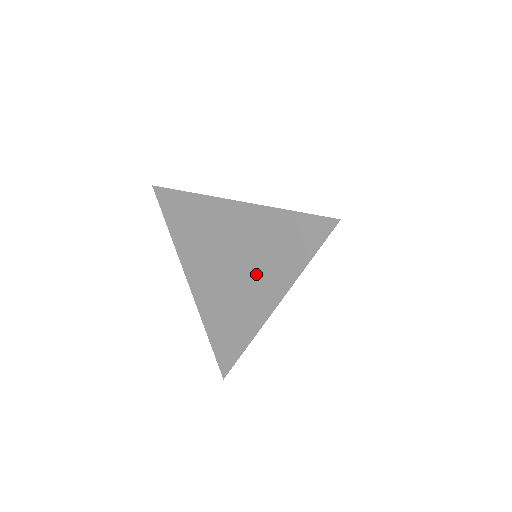
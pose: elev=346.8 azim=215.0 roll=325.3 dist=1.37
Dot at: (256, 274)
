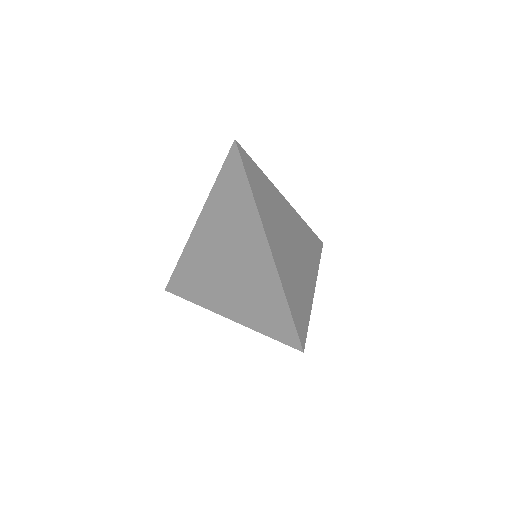
Dot at: (241, 240)
